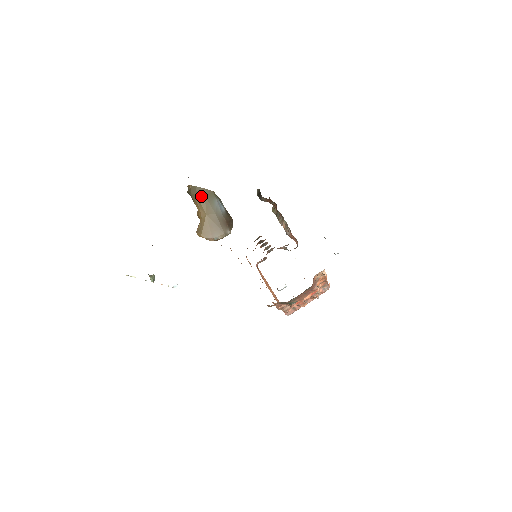
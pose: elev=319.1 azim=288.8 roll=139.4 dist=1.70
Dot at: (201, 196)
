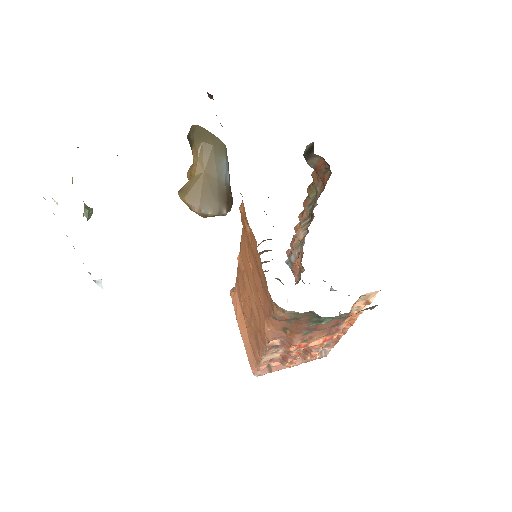
Dot at: (208, 143)
